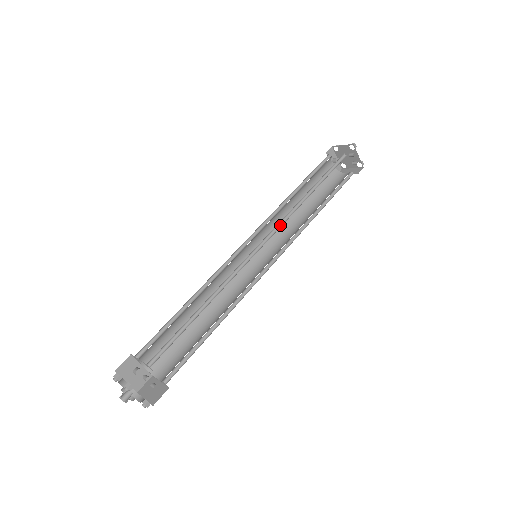
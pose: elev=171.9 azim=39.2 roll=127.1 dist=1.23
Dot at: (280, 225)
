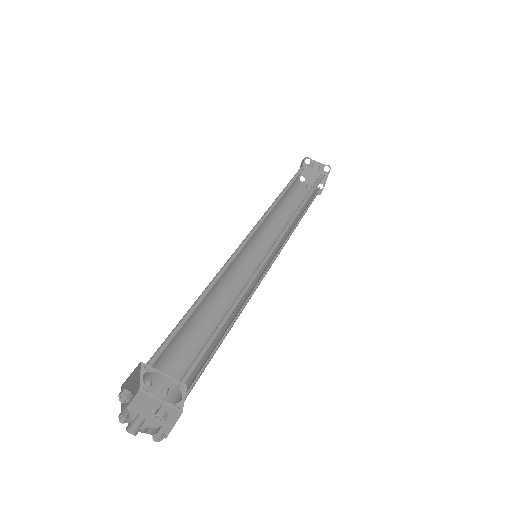
Dot at: (263, 221)
